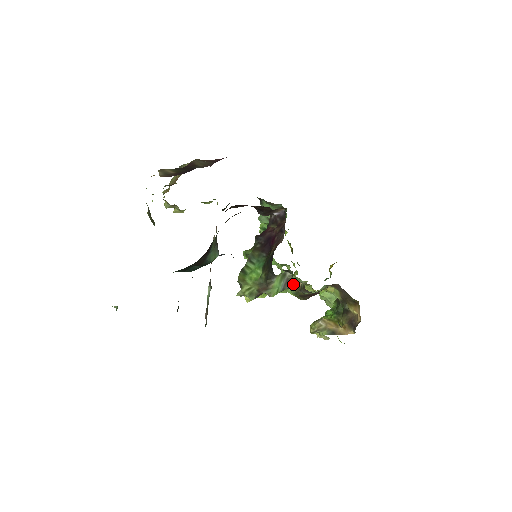
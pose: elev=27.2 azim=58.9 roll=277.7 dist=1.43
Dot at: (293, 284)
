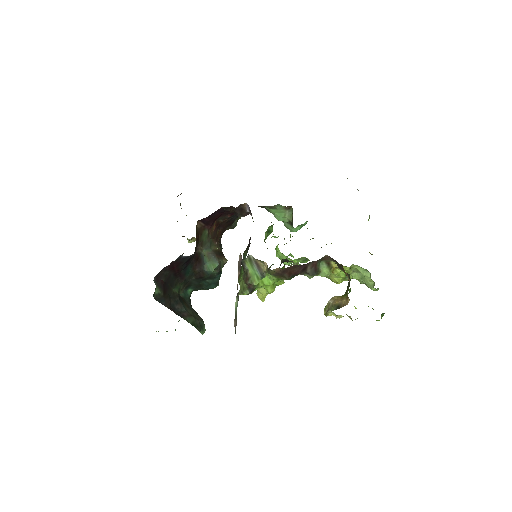
Dot at: (263, 265)
